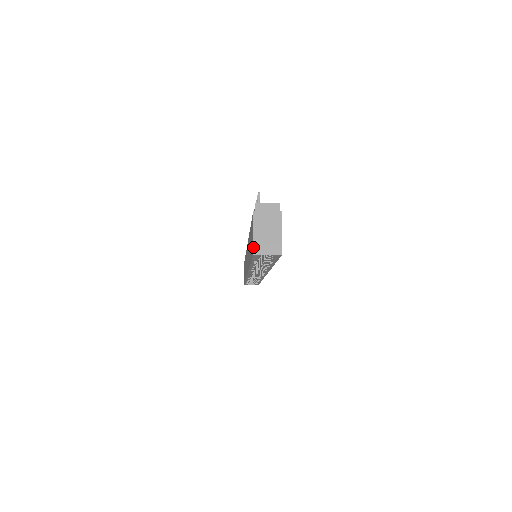
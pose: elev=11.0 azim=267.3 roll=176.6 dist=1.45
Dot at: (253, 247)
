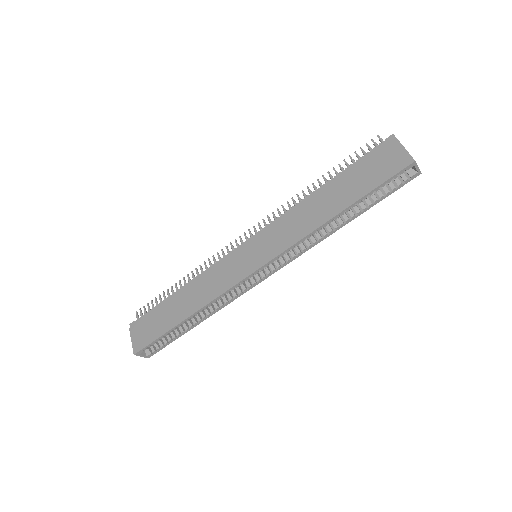
Dot at: occluded
